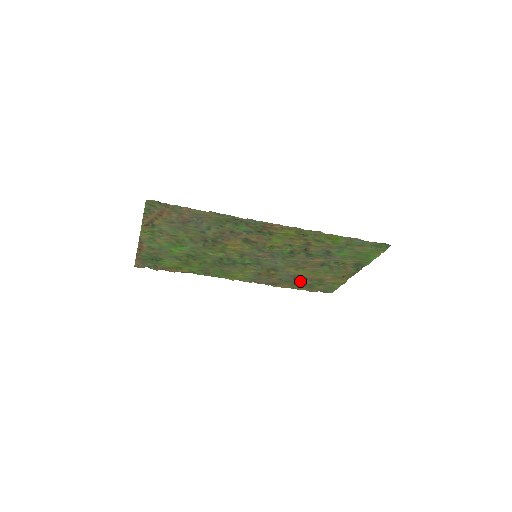
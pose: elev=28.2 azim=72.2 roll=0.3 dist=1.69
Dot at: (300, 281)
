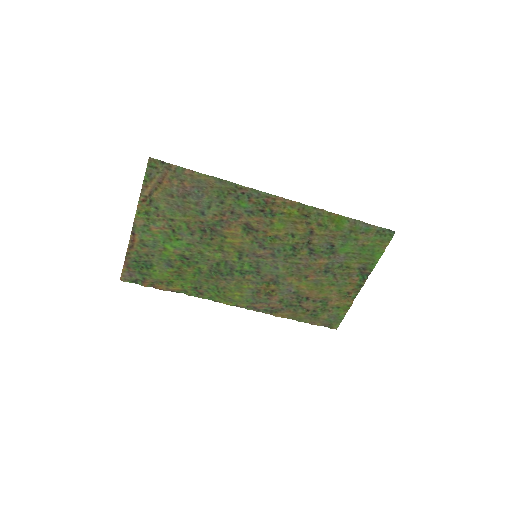
Dot at: (302, 303)
